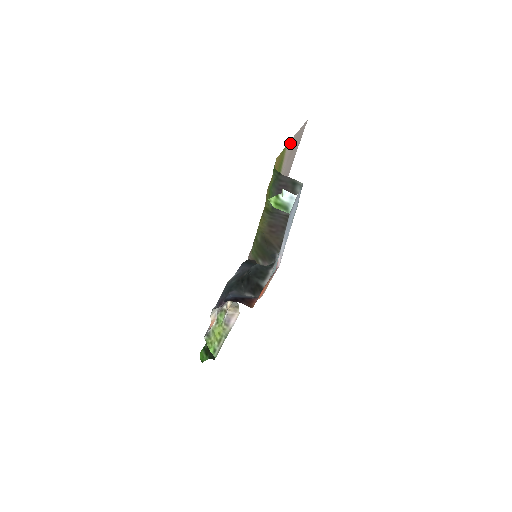
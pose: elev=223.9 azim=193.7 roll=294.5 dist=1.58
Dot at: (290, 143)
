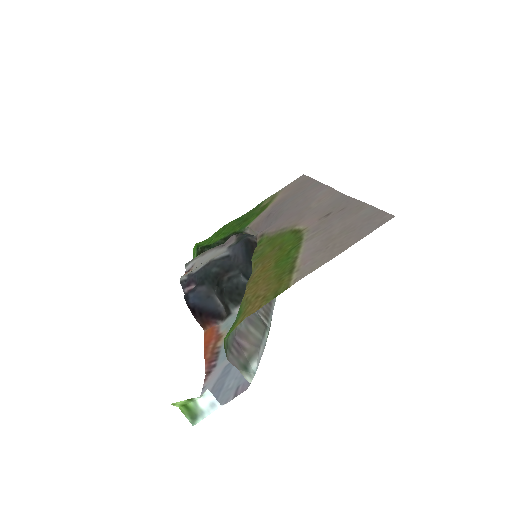
Dot at: (311, 267)
